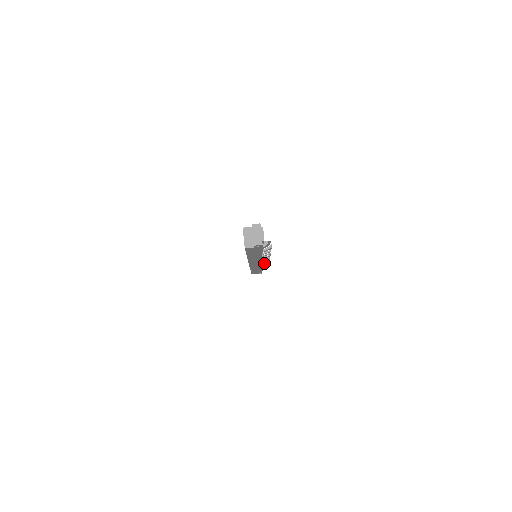
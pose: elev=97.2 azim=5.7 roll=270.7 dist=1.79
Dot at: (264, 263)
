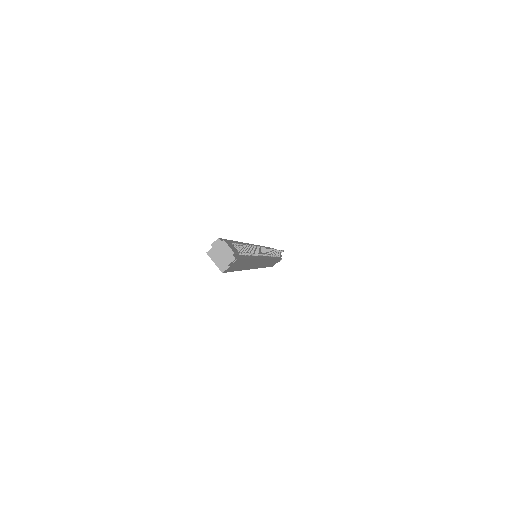
Dot at: (273, 253)
